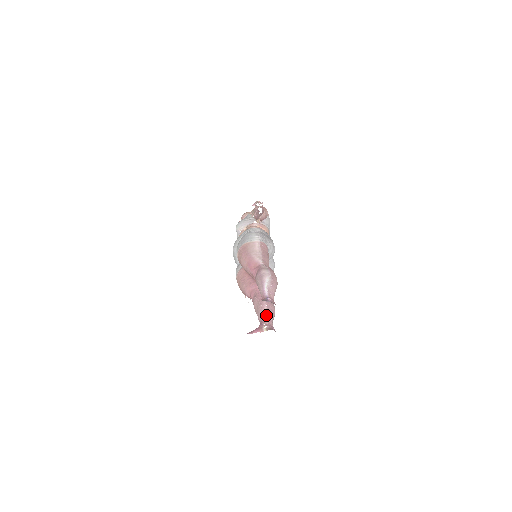
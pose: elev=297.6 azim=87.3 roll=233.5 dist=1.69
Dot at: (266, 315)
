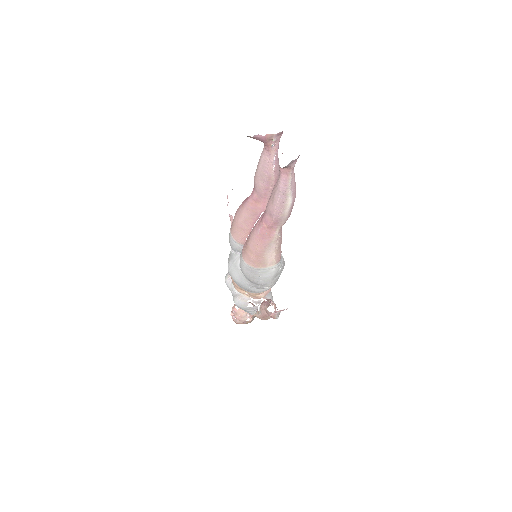
Dot at: occluded
